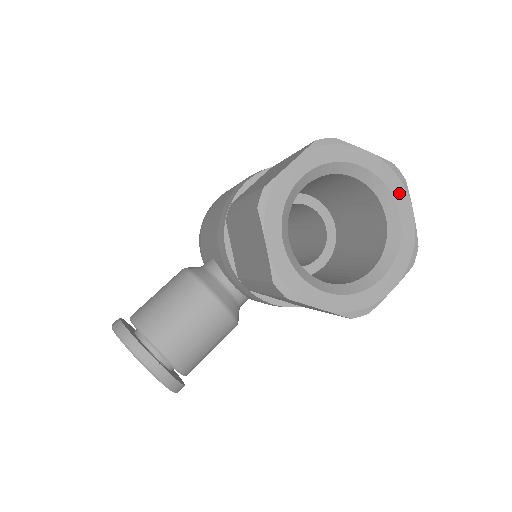
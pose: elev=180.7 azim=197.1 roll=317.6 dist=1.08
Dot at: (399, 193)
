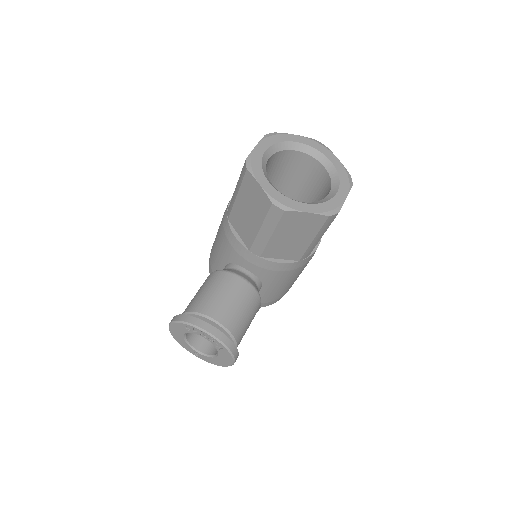
Dot at: (325, 151)
